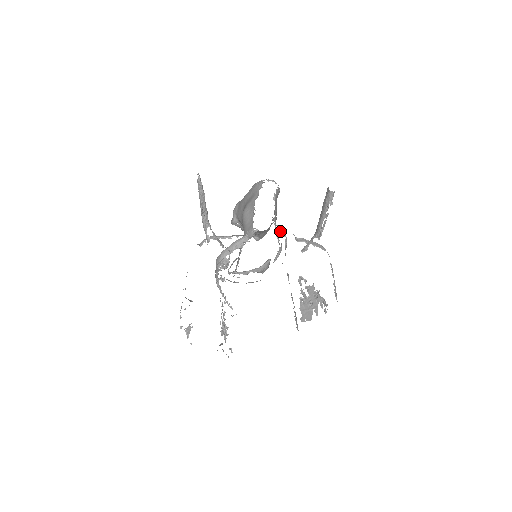
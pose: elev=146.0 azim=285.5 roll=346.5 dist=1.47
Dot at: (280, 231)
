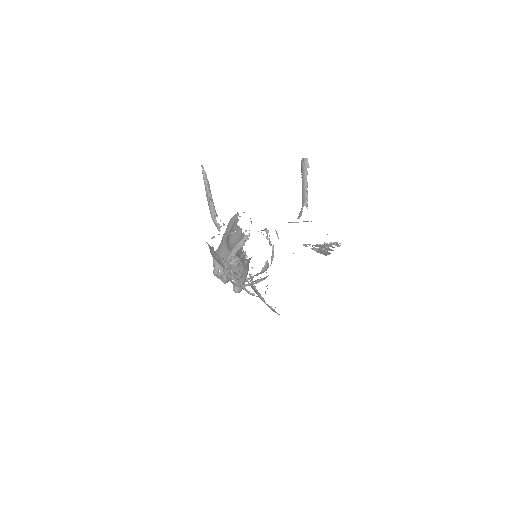
Dot at: occluded
